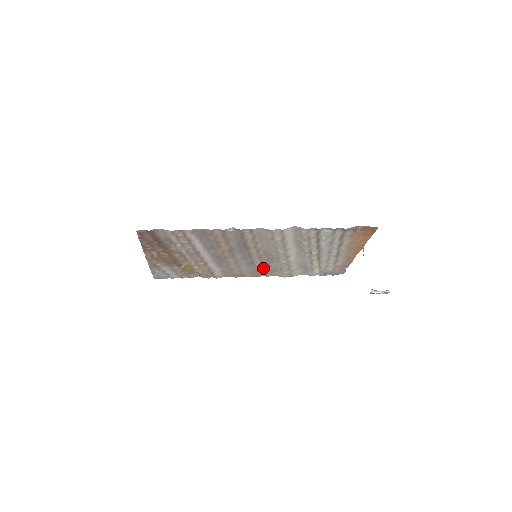
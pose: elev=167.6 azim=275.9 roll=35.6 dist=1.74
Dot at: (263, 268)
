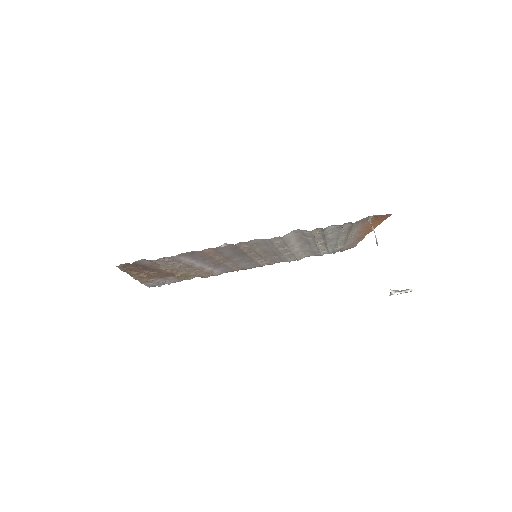
Dot at: (265, 261)
